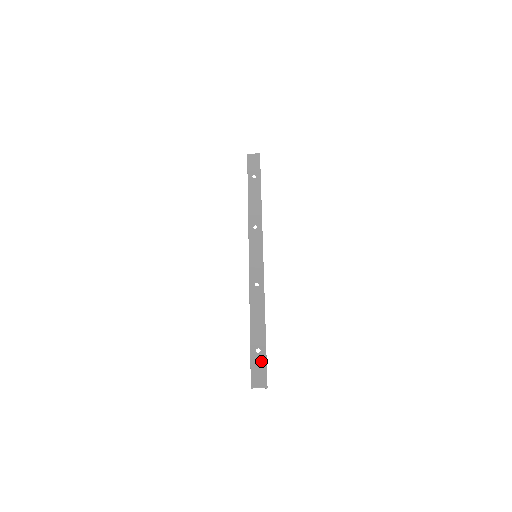
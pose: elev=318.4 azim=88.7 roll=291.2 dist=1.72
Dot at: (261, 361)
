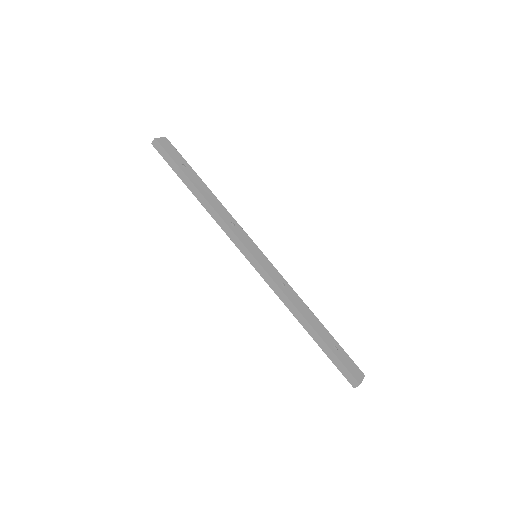
Dot at: (345, 356)
